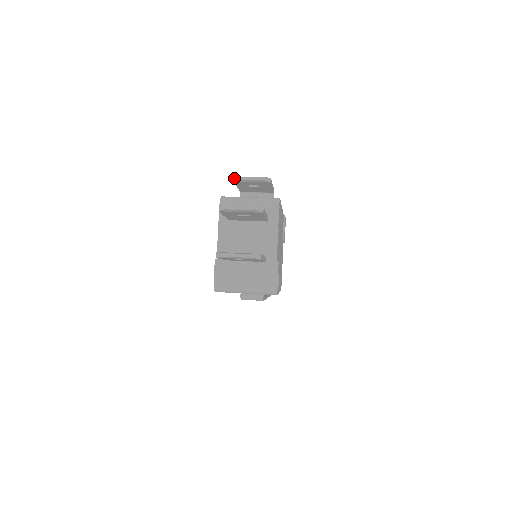
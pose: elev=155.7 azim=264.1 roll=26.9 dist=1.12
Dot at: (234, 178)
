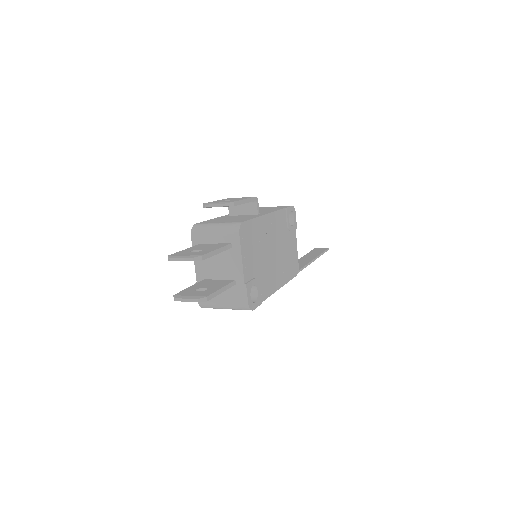
Dot at: (203, 205)
